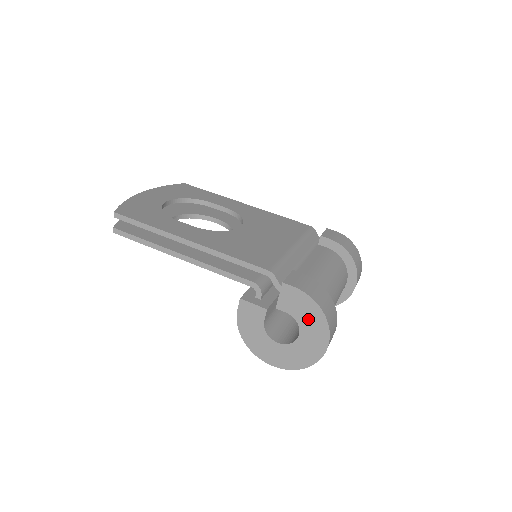
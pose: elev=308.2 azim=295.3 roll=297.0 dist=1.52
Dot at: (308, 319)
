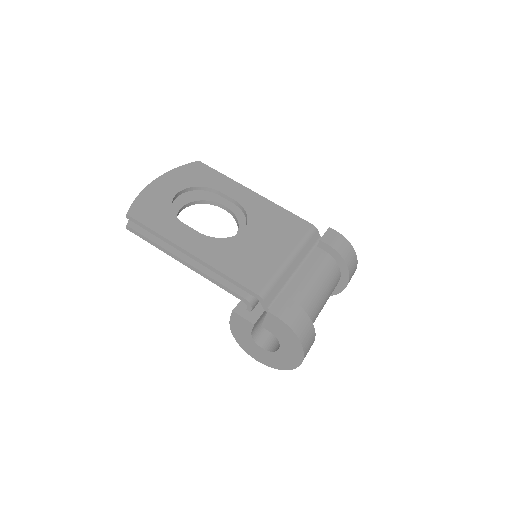
Dot at: (287, 341)
